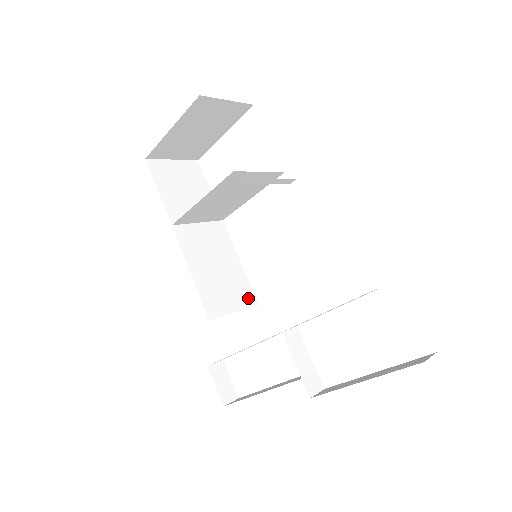
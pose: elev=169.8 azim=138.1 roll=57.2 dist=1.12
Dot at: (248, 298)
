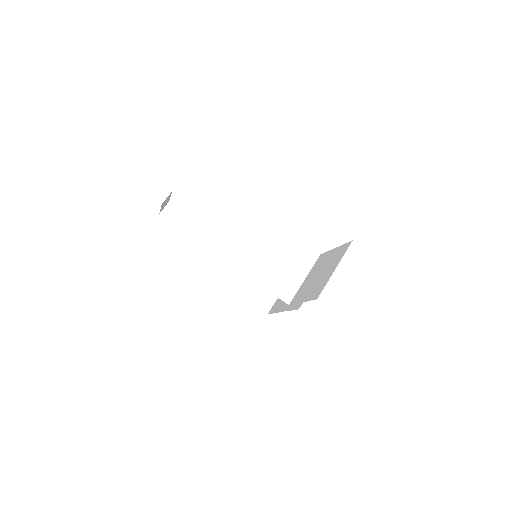
Dot at: occluded
